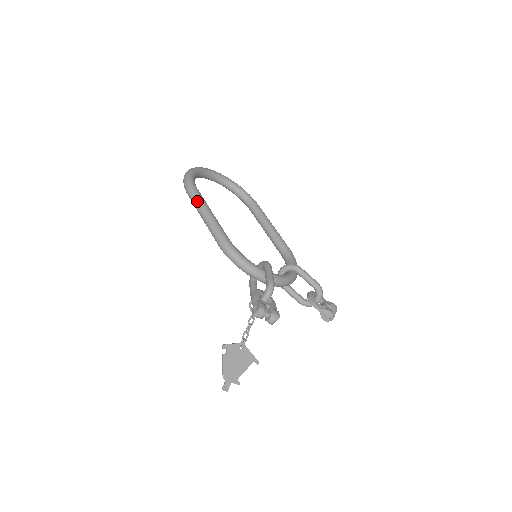
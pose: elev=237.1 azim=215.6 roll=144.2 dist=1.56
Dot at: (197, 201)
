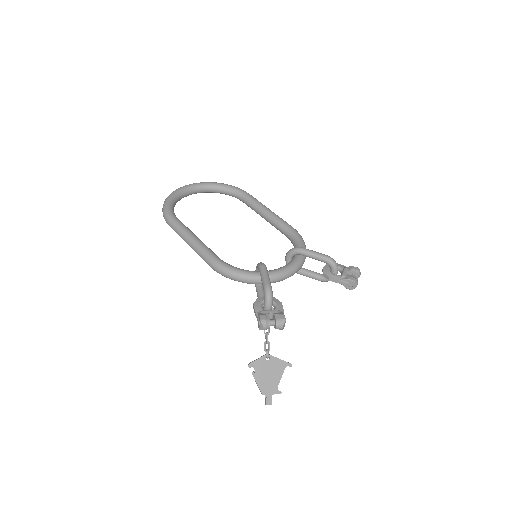
Dot at: (178, 231)
